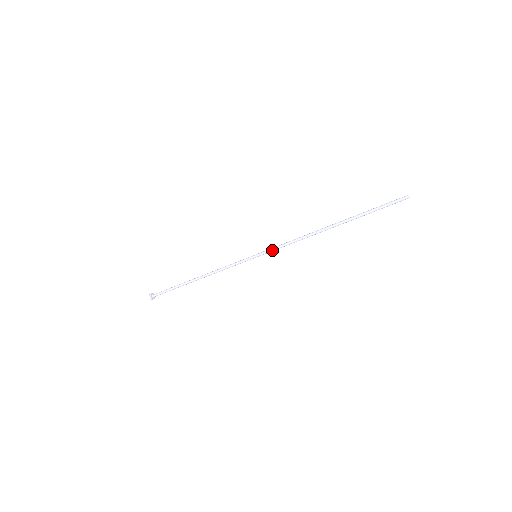
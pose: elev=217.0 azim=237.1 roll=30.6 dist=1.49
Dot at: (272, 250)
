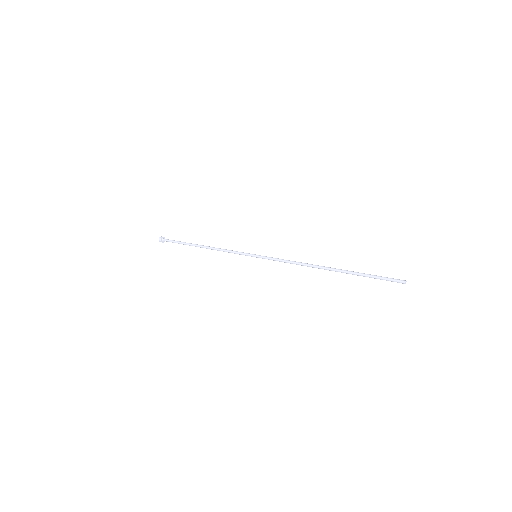
Dot at: occluded
